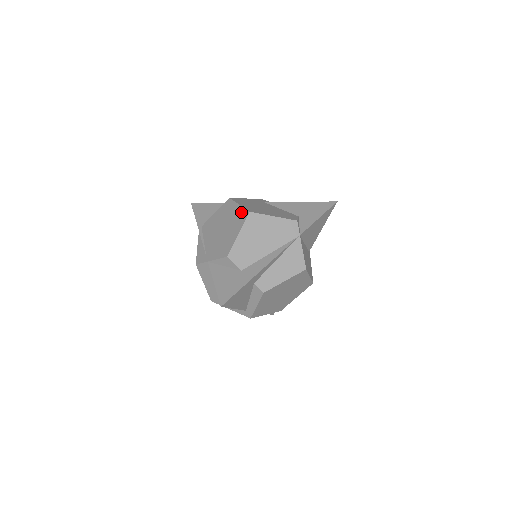
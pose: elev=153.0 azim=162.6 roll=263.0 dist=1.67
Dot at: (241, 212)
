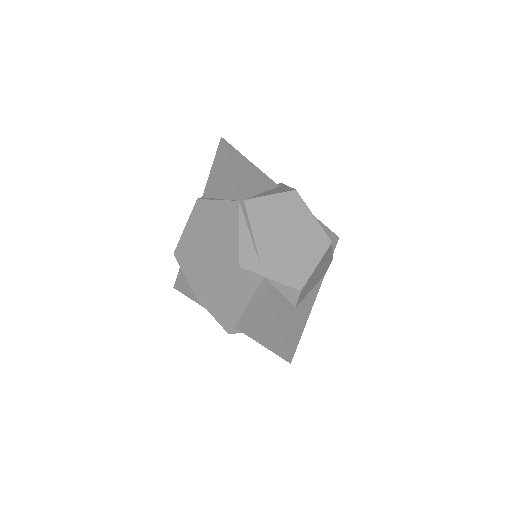
Dot at: (319, 233)
